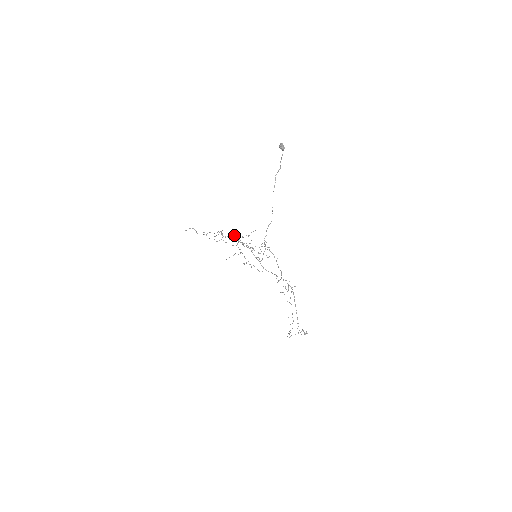
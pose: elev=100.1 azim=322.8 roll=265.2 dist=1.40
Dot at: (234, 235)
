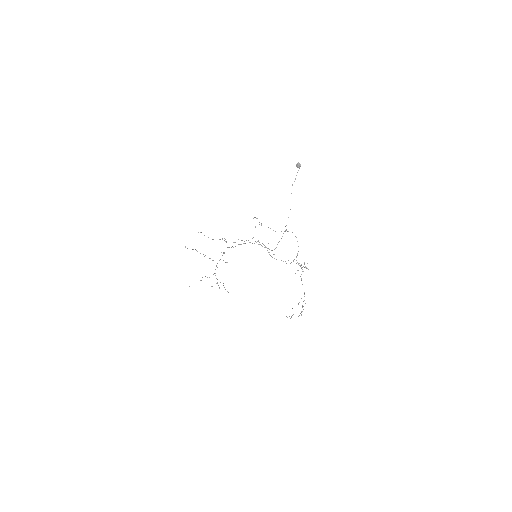
Dot at: (234, 242)
